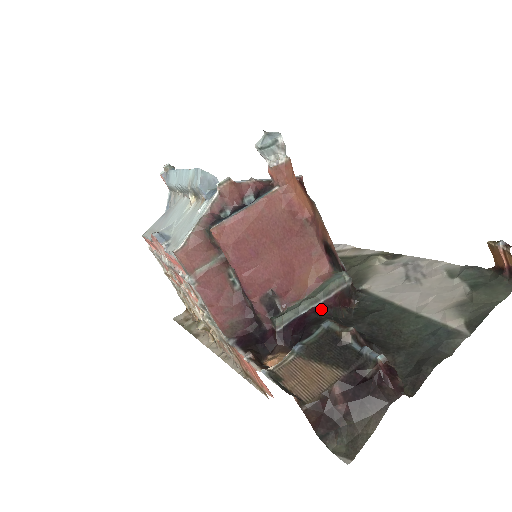
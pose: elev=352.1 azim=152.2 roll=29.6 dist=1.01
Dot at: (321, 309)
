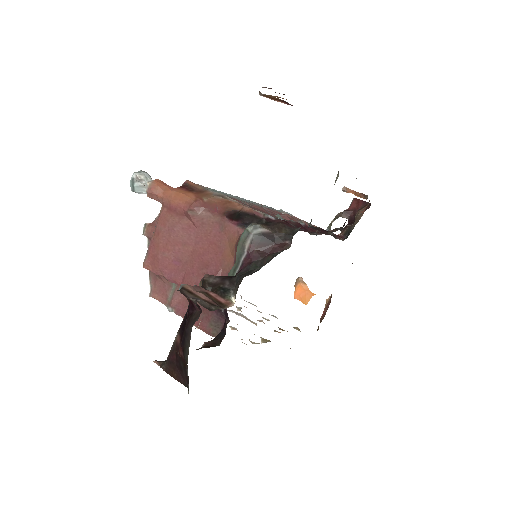
Dot at: (240, 271)
